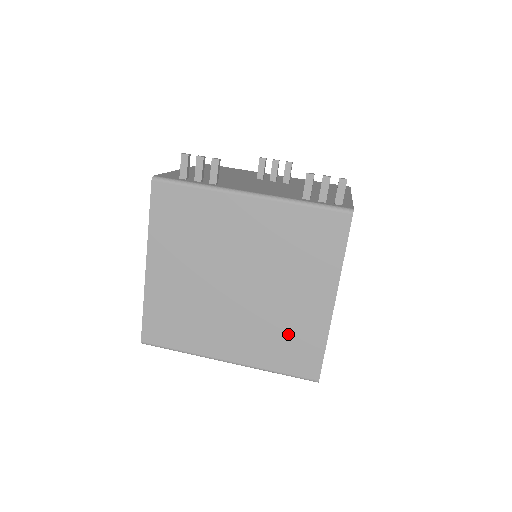
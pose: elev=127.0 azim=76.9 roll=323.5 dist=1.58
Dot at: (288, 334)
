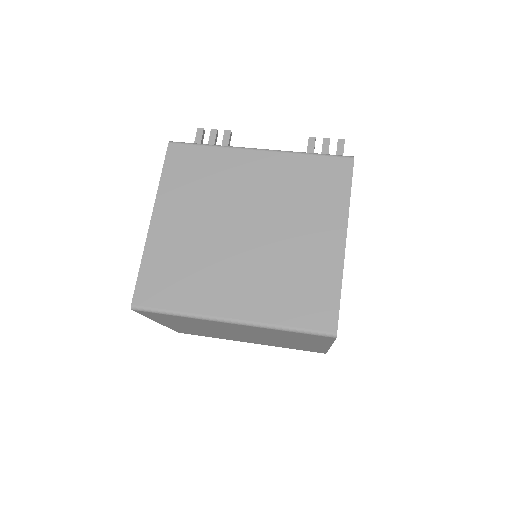
Dot at: (299, 280)
